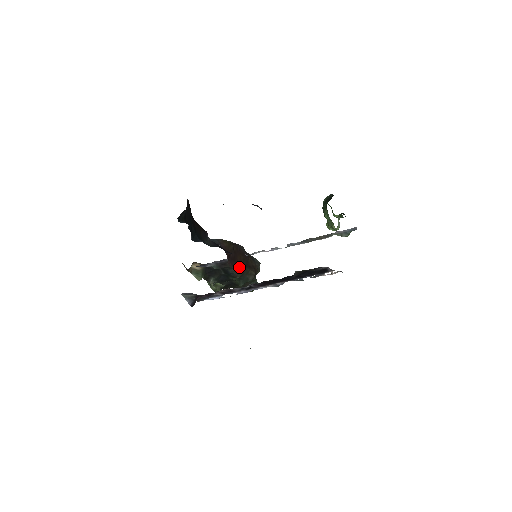
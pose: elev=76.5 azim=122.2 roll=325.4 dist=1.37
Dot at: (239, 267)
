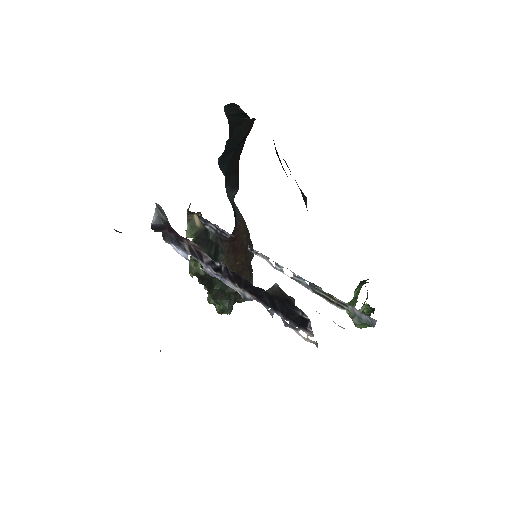
Dot at: (231, 263)
